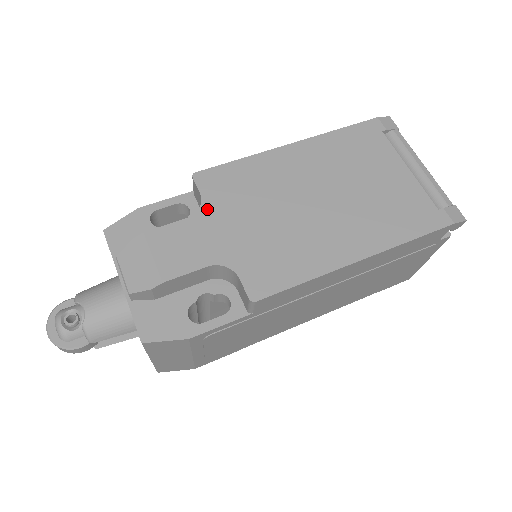
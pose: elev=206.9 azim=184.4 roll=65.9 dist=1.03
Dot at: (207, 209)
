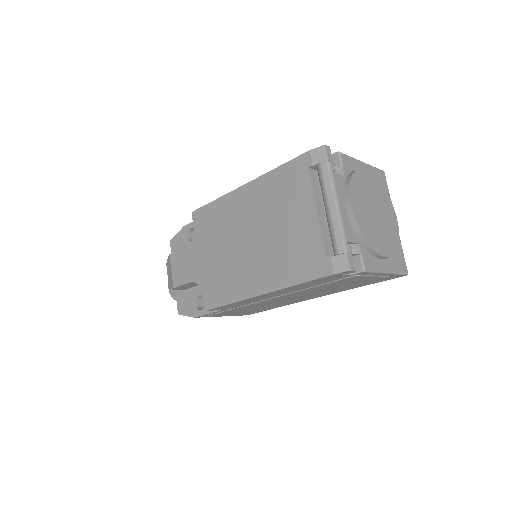
Dot at: (195, 241)
